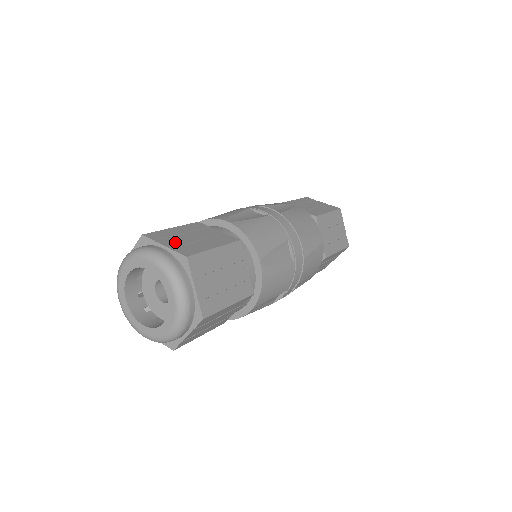
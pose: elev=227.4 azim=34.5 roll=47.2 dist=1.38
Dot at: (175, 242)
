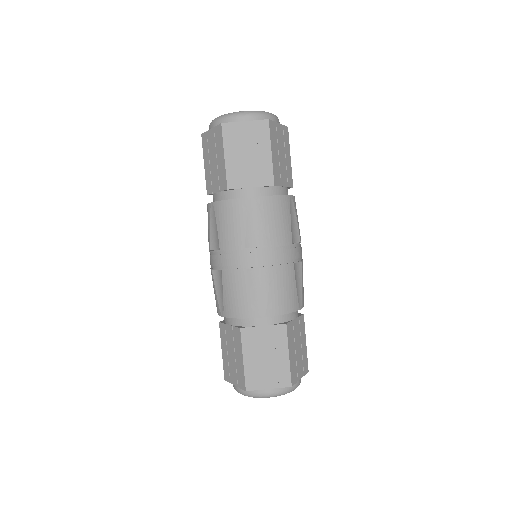
Dot at: occluded
